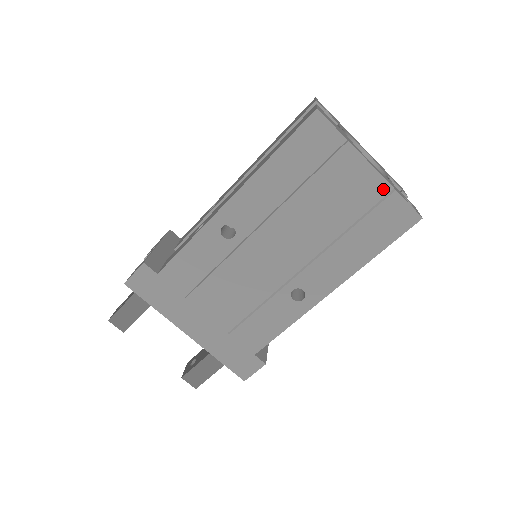
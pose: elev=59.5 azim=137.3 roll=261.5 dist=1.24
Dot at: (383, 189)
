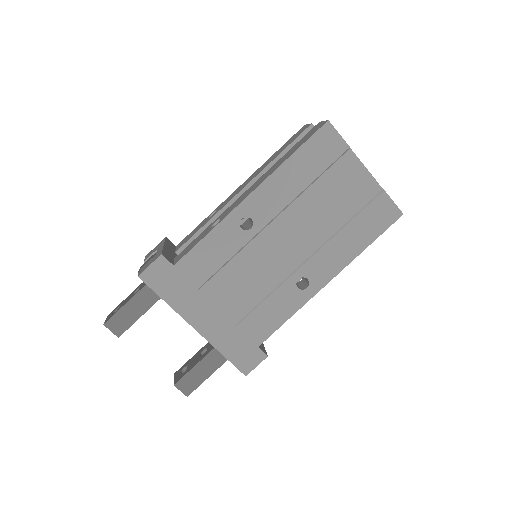
Dot at: (375, 189)
